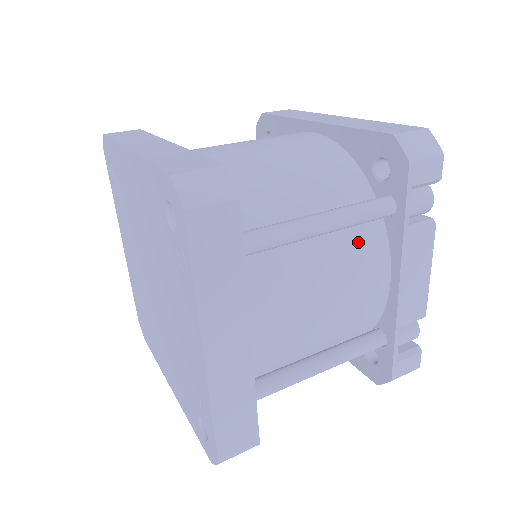
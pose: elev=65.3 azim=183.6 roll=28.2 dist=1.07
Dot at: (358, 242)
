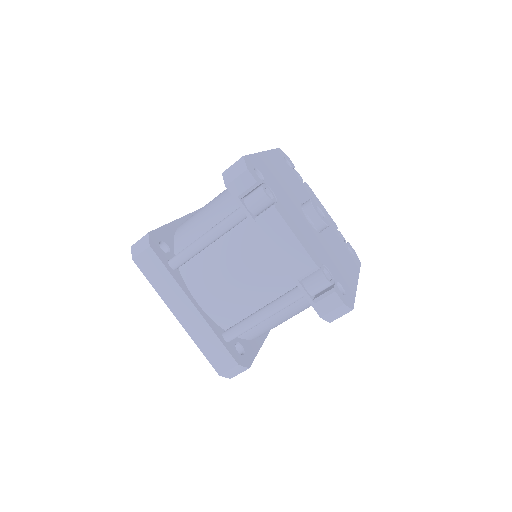
Dot at: (241, 237)
